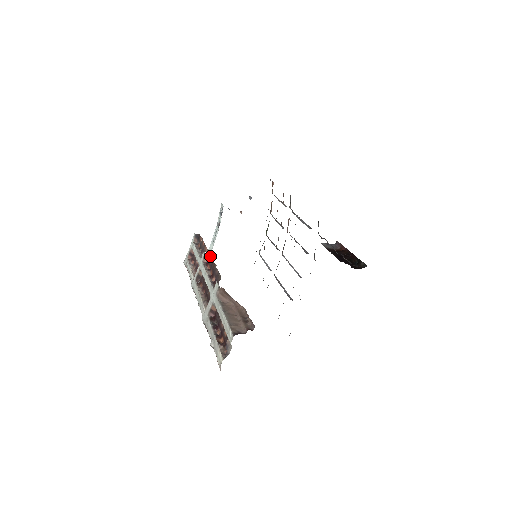
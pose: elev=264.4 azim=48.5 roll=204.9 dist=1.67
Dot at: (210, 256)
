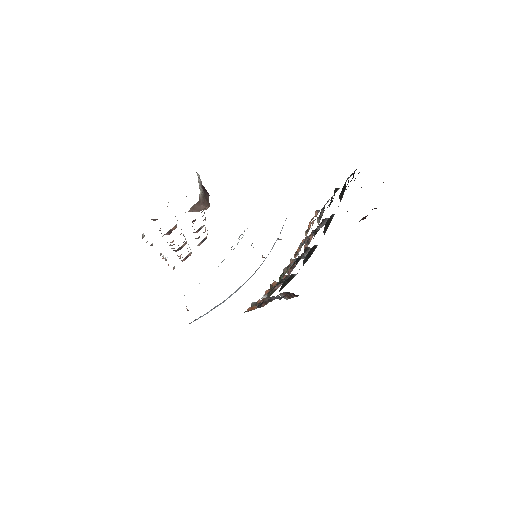
Dot at: occluded
